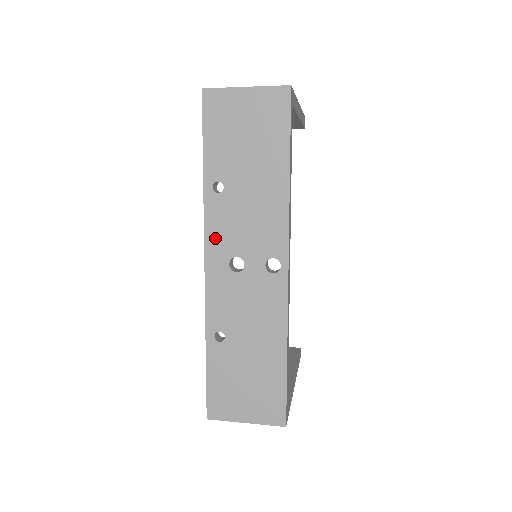
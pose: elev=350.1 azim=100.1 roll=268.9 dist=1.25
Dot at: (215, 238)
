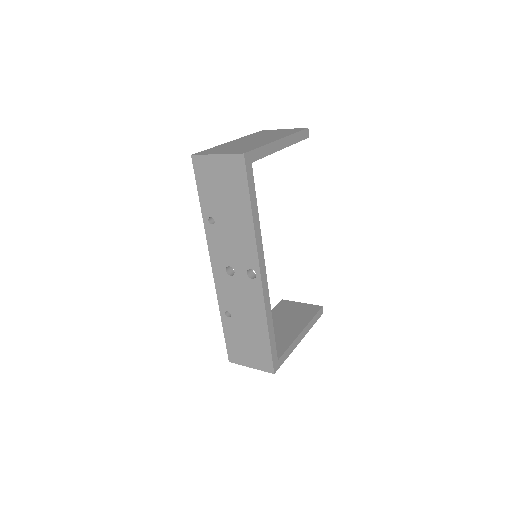
Dot at: (215, 253)
